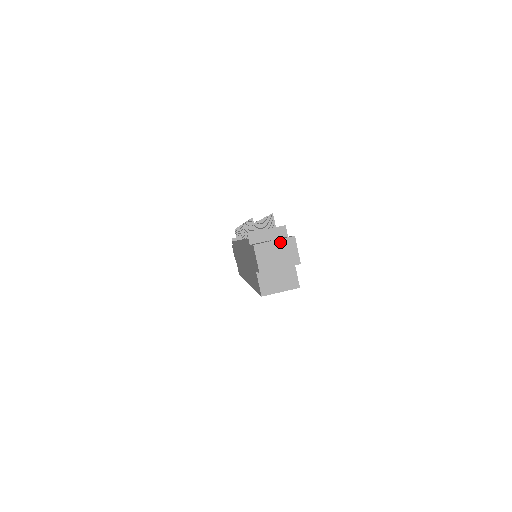
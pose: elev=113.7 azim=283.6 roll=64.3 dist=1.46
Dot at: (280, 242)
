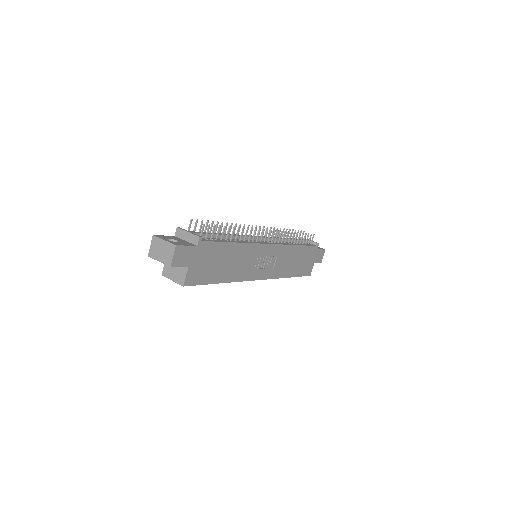
Dot at: (167, 243)
